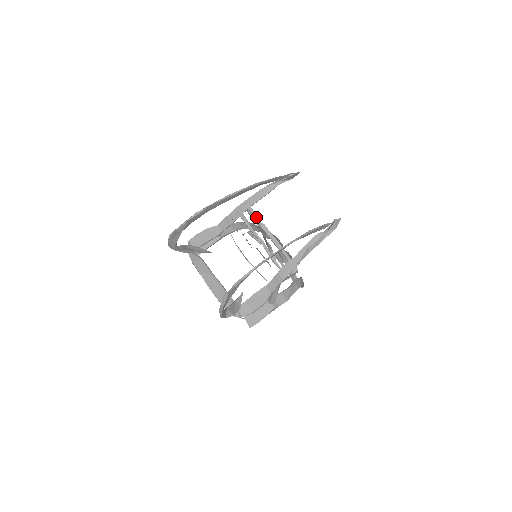
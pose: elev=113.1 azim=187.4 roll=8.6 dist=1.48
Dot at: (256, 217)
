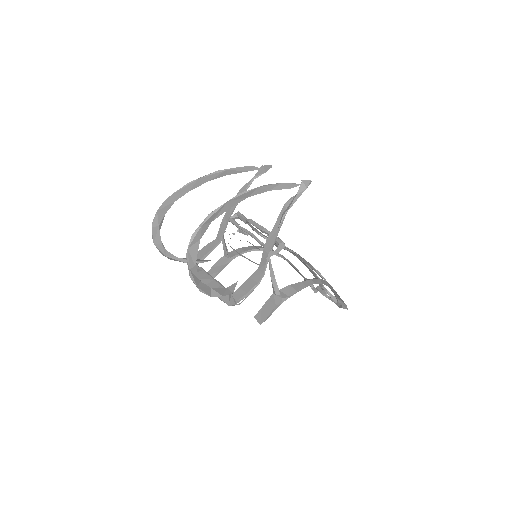
Dot at: (244, 217)
